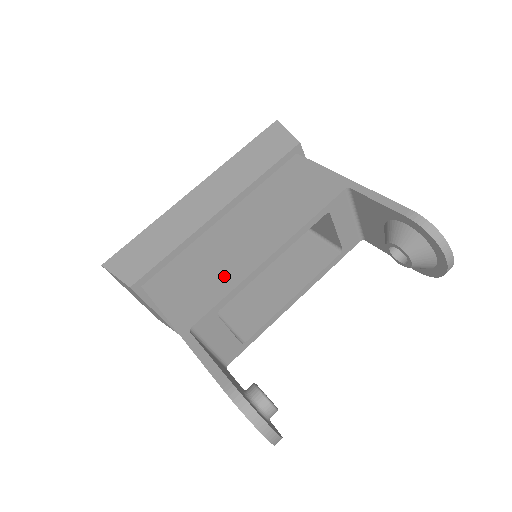
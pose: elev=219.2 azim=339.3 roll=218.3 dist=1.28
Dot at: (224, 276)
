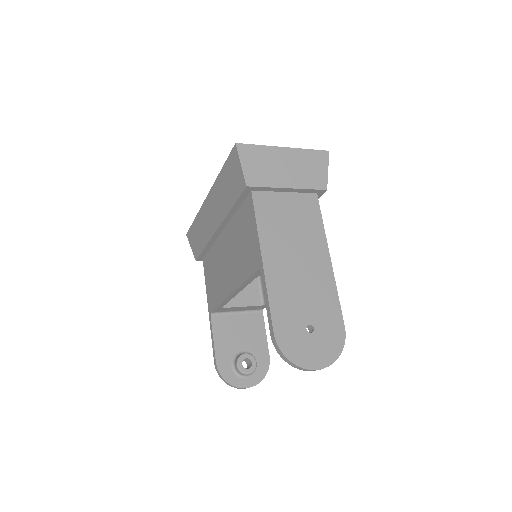
Dot at: (219, 289)
